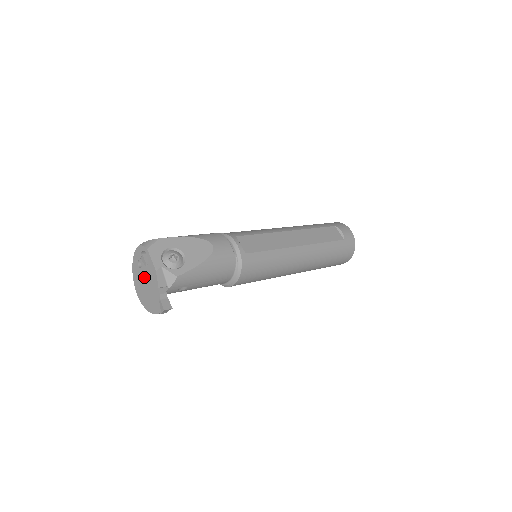
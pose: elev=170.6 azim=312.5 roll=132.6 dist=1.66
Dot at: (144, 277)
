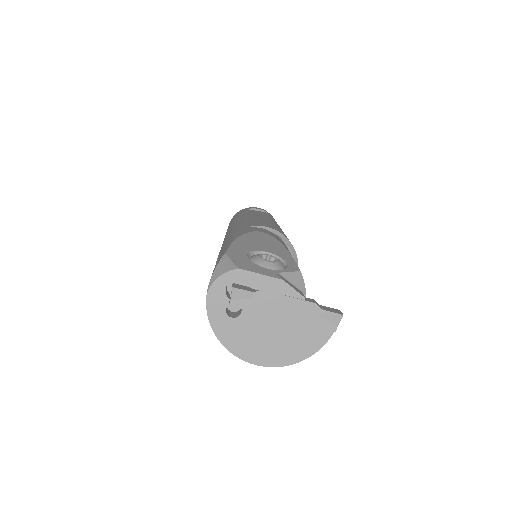
Dot at: (259, 319)
